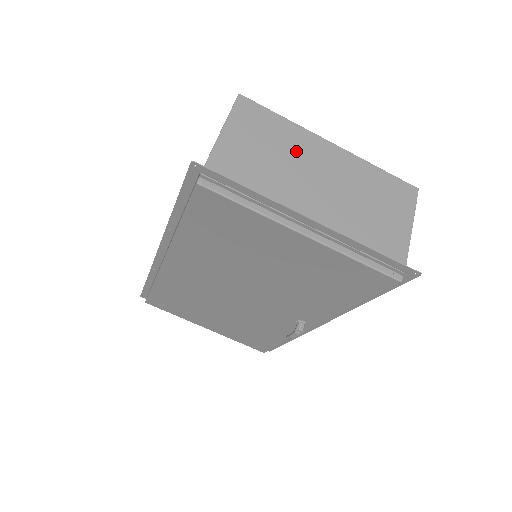
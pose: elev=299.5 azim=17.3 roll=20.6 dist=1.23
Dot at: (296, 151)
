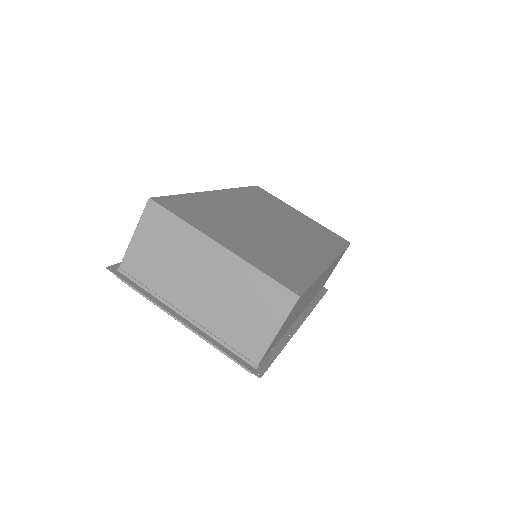
Dot at: (187, 254)
